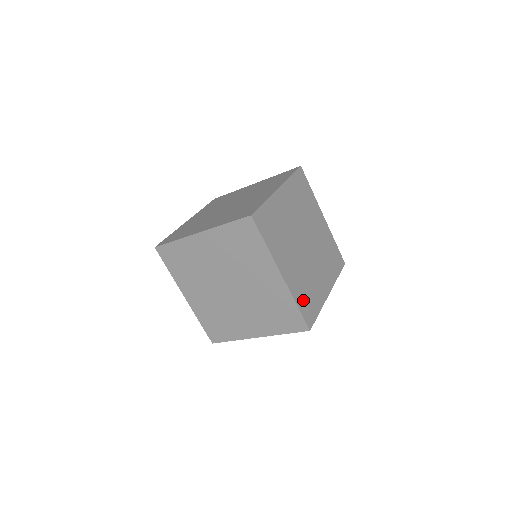
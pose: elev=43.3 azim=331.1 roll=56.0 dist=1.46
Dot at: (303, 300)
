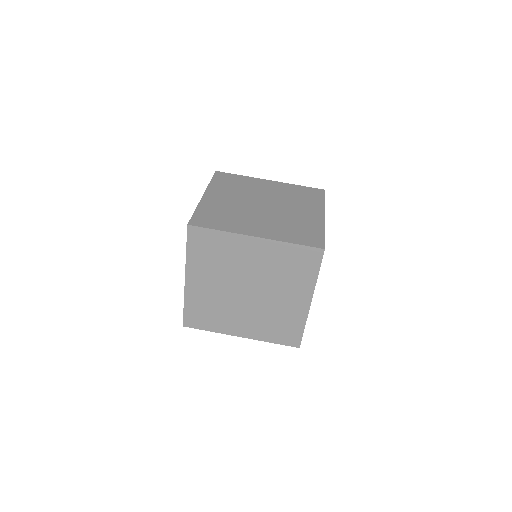
Dot at: (296, 237)
